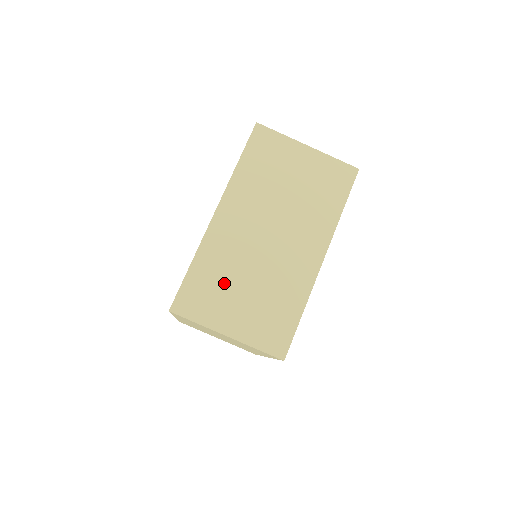
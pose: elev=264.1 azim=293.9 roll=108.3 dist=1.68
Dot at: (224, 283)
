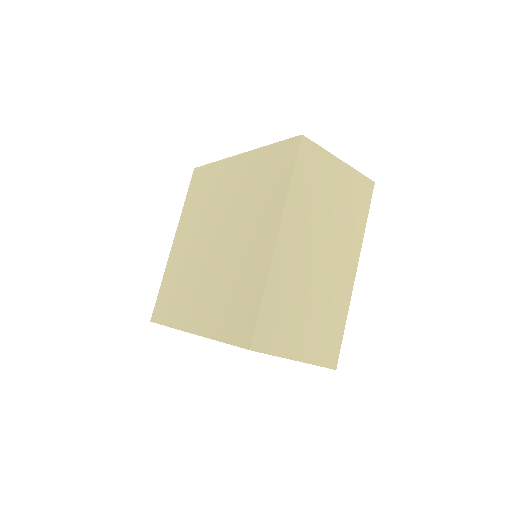
Dot at: occluded
